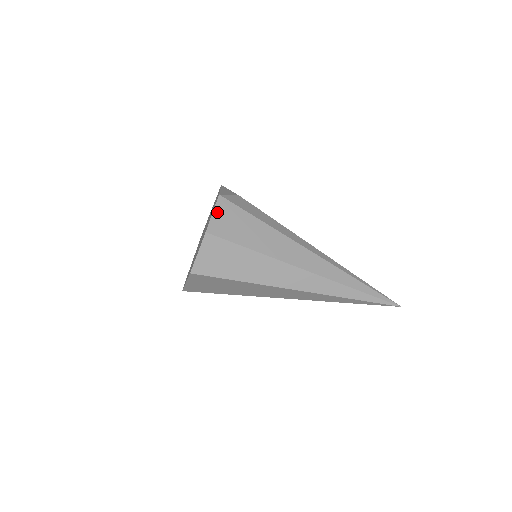
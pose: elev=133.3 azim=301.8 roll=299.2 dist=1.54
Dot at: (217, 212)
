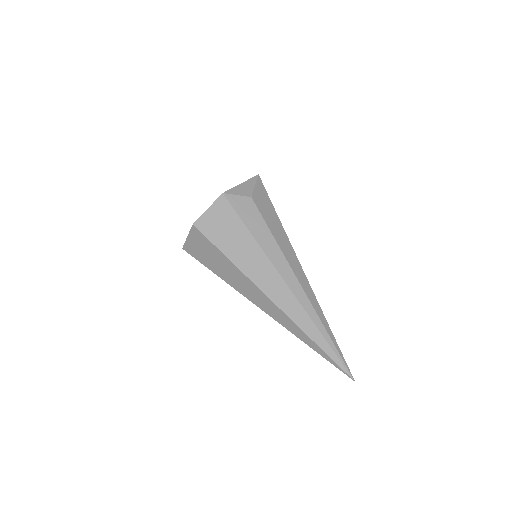
Dot at: (212, 209)
